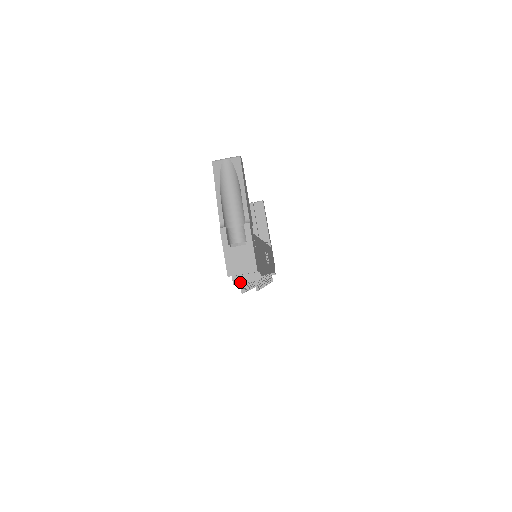
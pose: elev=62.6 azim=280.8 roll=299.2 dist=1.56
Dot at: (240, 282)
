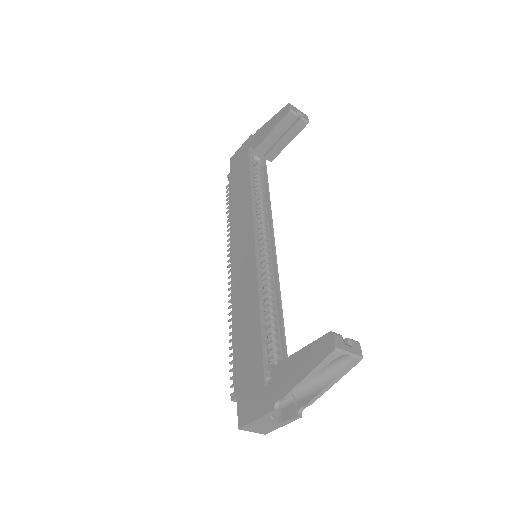
Dot at: occluded
